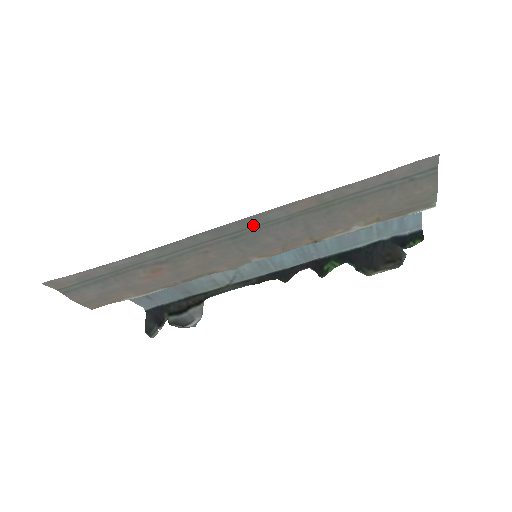
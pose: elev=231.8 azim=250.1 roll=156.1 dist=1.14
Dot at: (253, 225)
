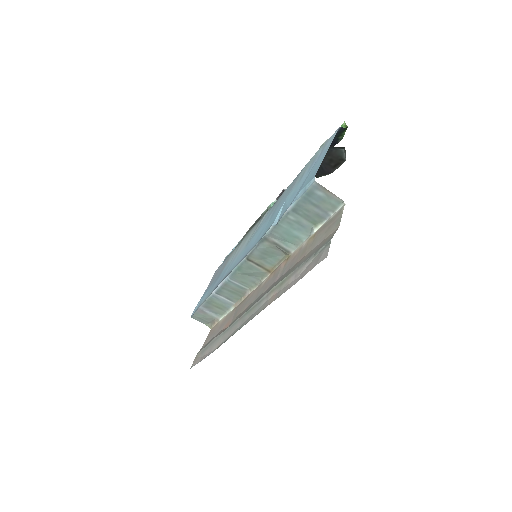
Dot at: (254, 309)
